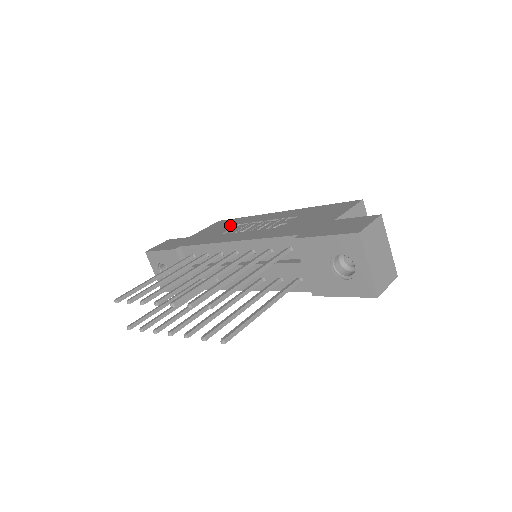
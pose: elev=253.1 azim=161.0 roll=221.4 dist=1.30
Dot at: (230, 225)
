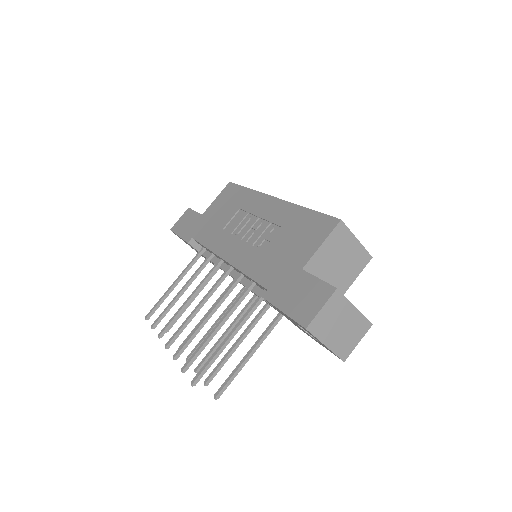
Dot at: (233, 206)
